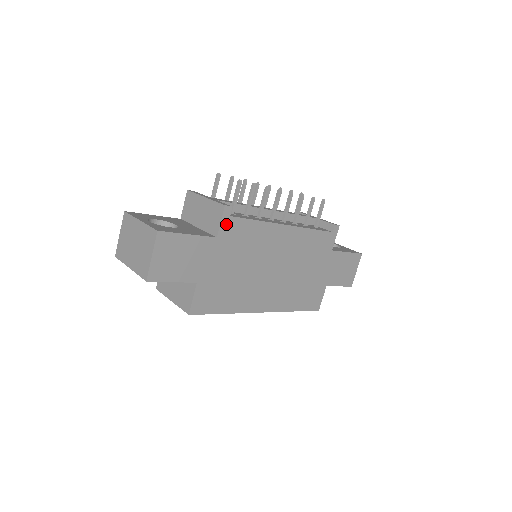
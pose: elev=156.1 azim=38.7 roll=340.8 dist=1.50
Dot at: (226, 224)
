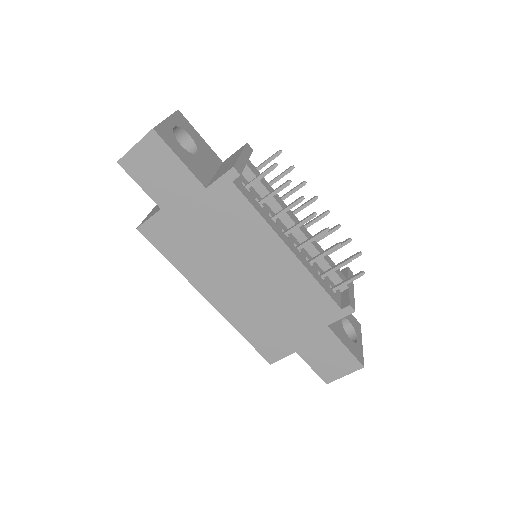
Dot at: (223, 185)
